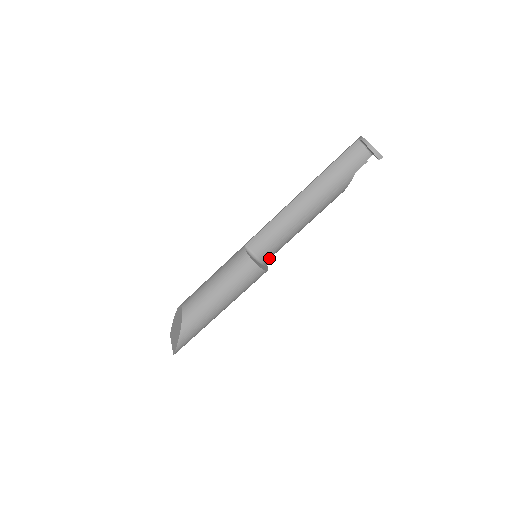
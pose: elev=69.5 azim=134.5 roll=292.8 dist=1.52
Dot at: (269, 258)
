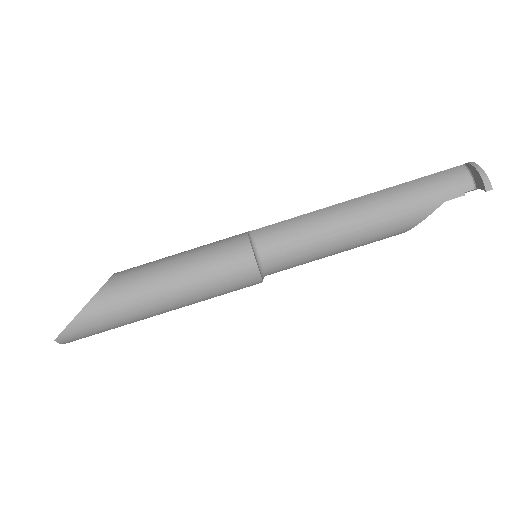
Dot at: (272, 269)
